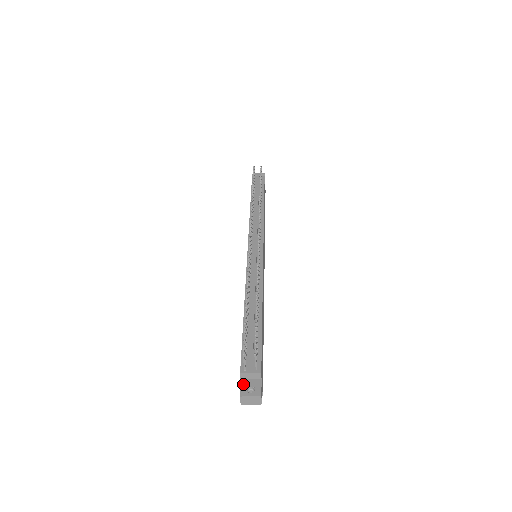
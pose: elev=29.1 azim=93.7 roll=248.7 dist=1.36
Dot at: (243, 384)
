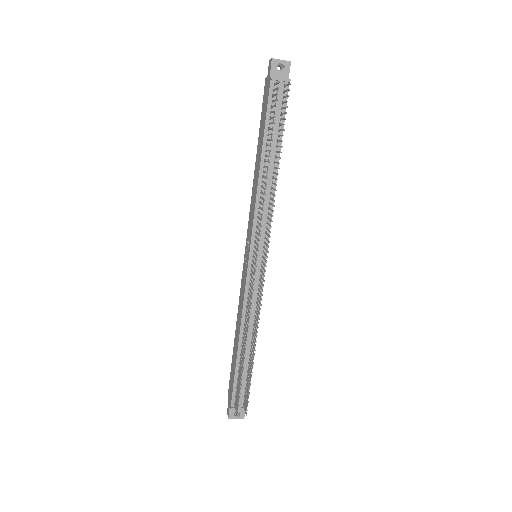
Dot at: (232, 410)
